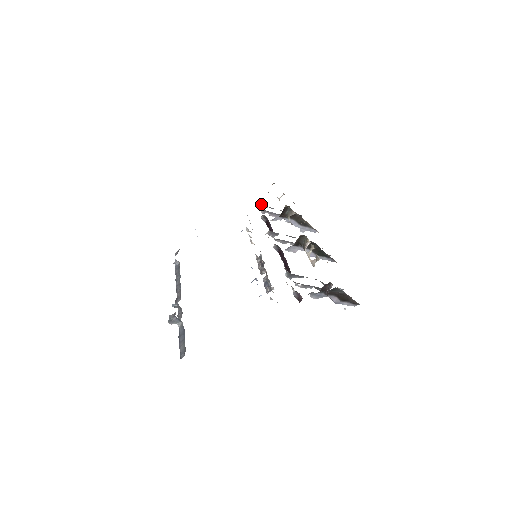
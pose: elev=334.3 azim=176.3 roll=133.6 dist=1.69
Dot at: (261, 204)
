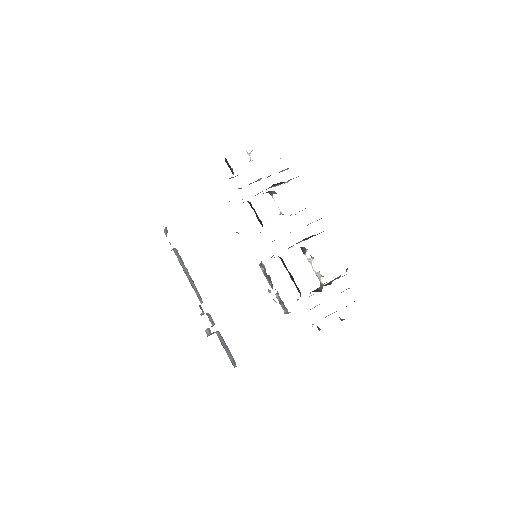
Dot at: (231, 168)
